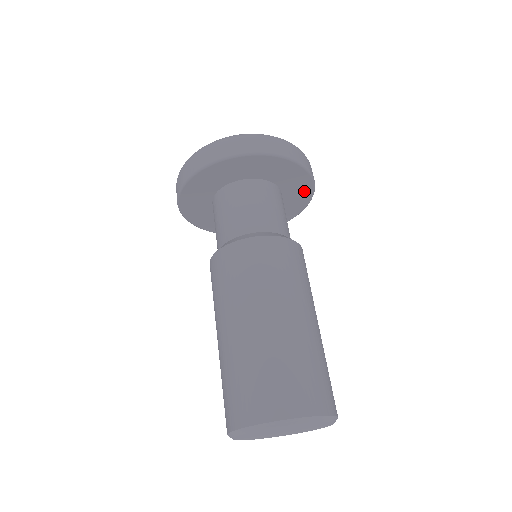
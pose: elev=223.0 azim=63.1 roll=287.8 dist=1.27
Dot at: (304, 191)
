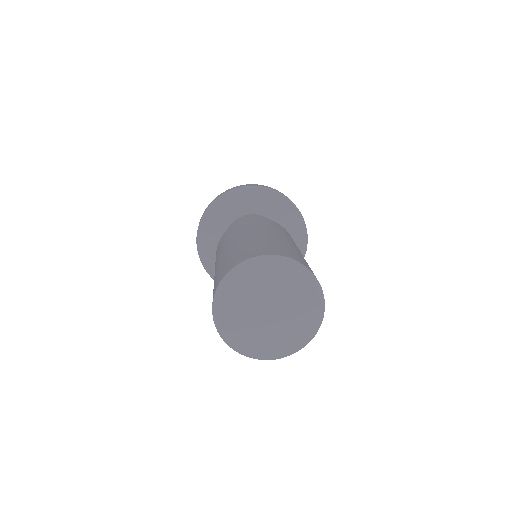
Dot at: occluded
